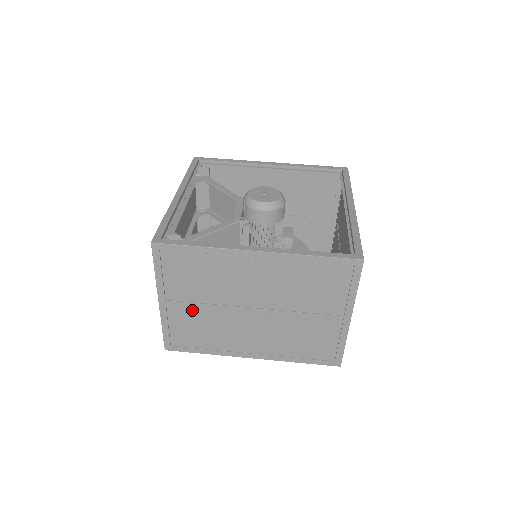
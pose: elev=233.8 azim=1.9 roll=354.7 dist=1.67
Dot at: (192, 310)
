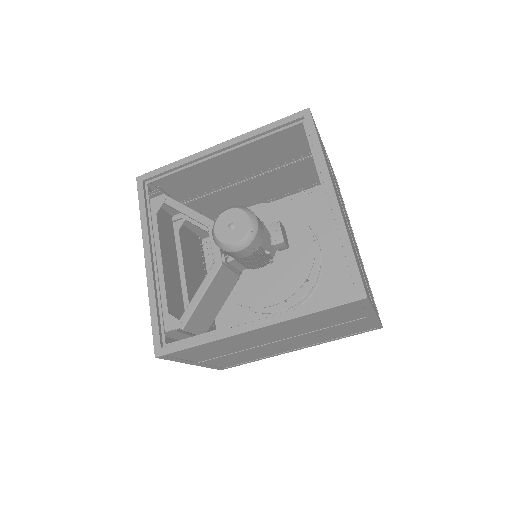
Dot at: (225, 357)
